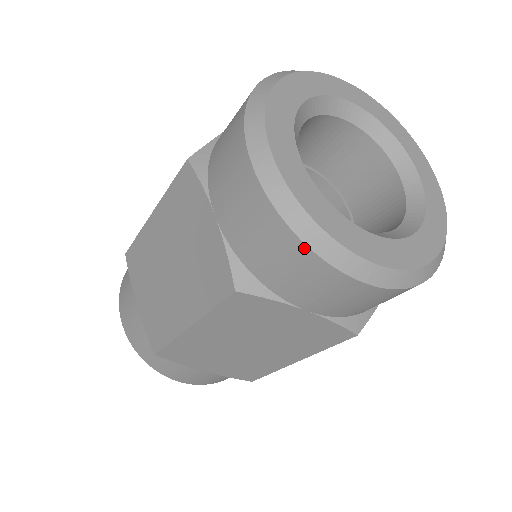
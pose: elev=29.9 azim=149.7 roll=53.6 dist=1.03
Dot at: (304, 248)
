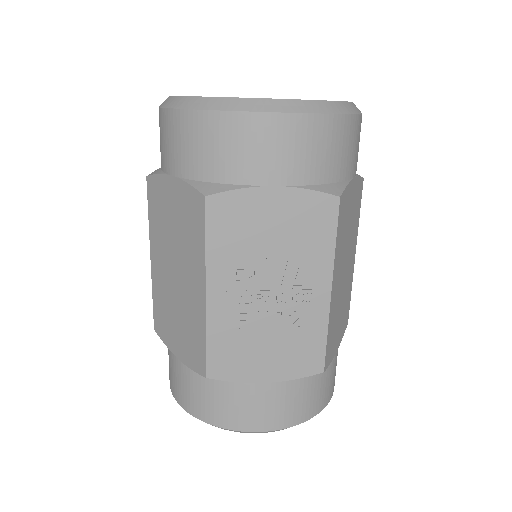
Dot at: occluded
